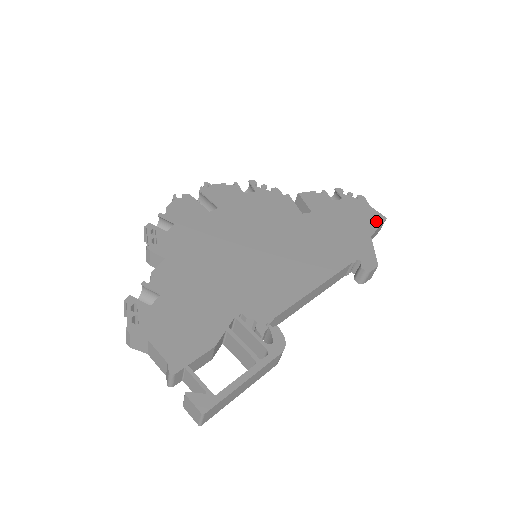
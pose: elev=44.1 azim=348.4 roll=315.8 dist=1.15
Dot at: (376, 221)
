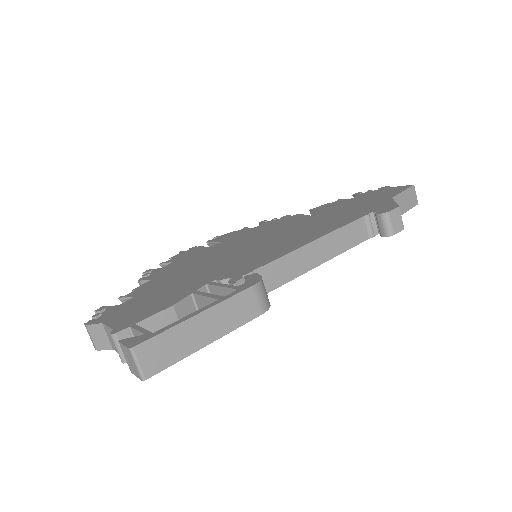
Dot at: (399, 190)
